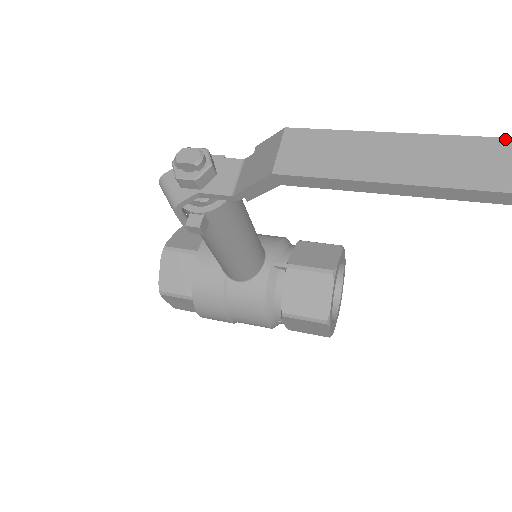
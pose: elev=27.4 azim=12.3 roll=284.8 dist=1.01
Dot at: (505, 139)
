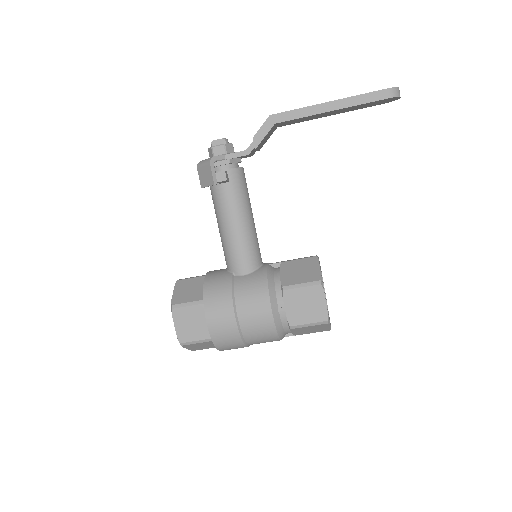
Dot at: occluded
